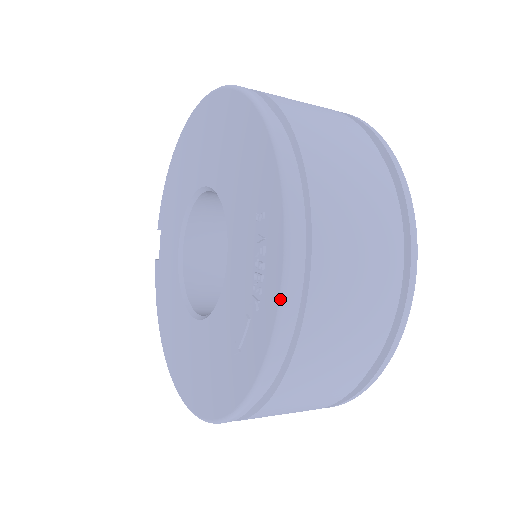
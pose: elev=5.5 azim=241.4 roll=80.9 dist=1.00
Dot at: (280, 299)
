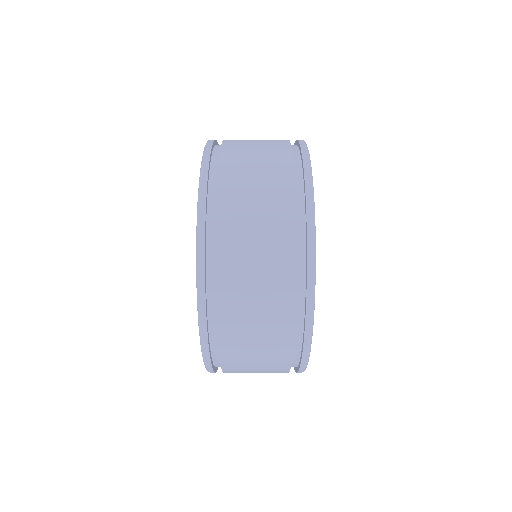
Dot at: occluded
